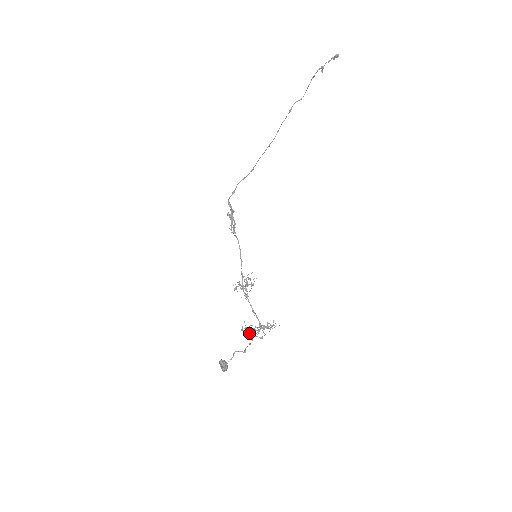
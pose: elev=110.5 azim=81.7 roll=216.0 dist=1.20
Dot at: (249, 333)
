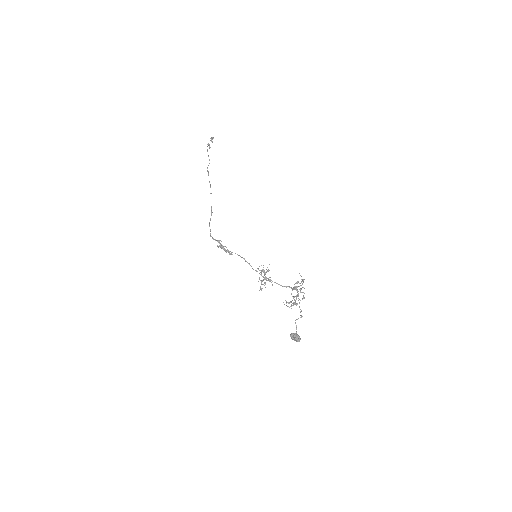
Dot at: occluded
